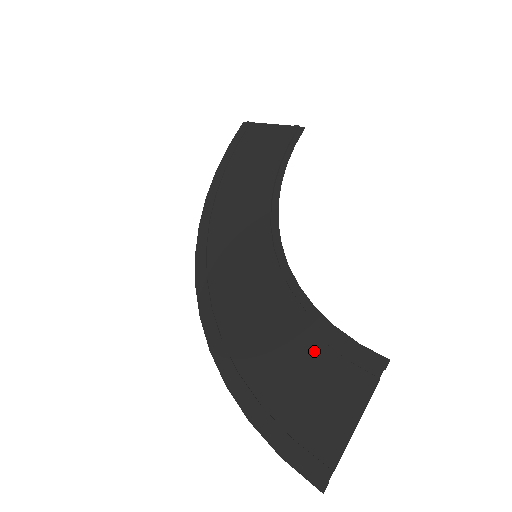
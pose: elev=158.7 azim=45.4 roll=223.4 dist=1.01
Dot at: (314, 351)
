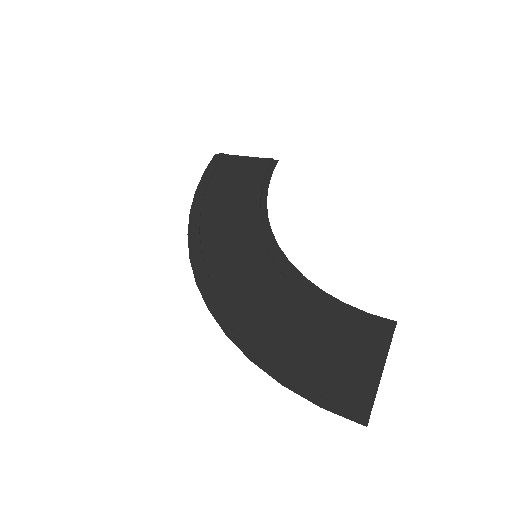
Dot at: (331, 323)
